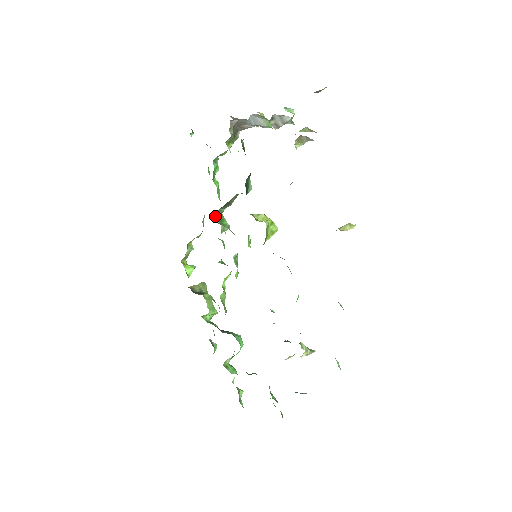
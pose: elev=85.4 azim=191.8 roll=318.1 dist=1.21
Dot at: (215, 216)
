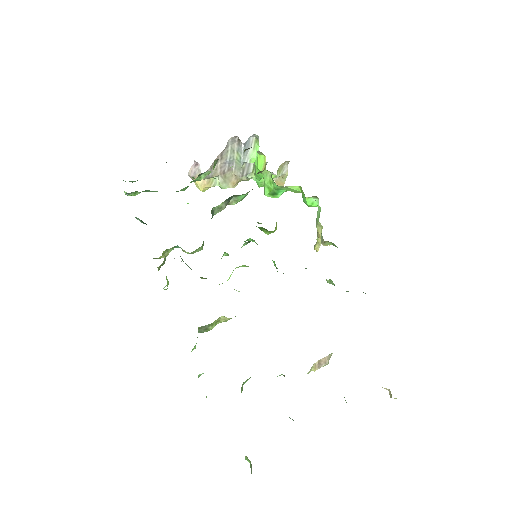
Dot at: occluded
